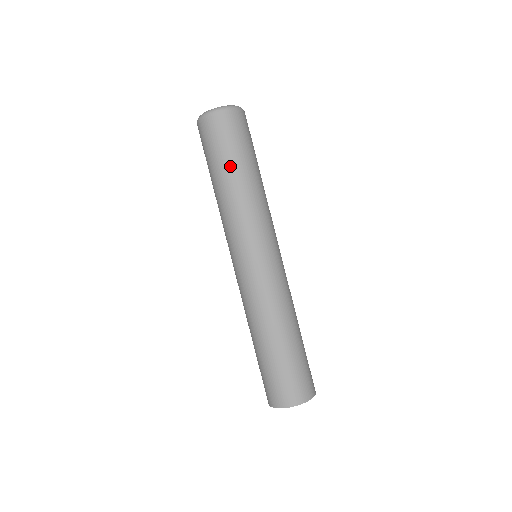
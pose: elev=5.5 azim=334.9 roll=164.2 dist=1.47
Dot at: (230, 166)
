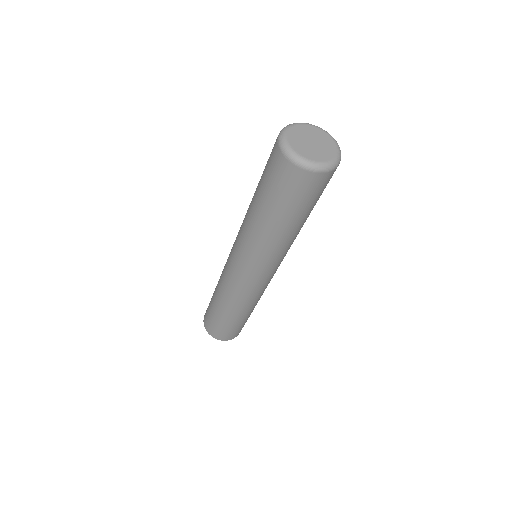
Dot at: (263, 205)
